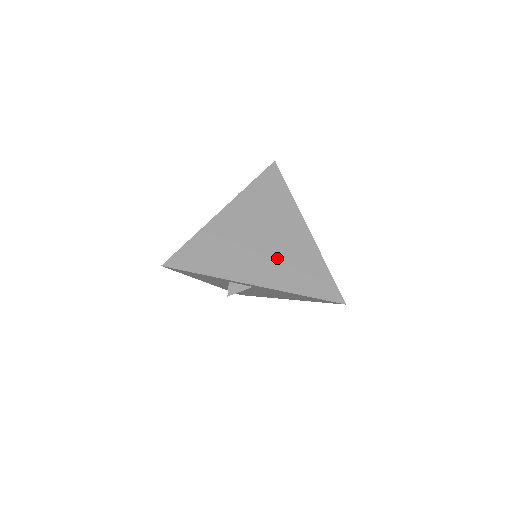
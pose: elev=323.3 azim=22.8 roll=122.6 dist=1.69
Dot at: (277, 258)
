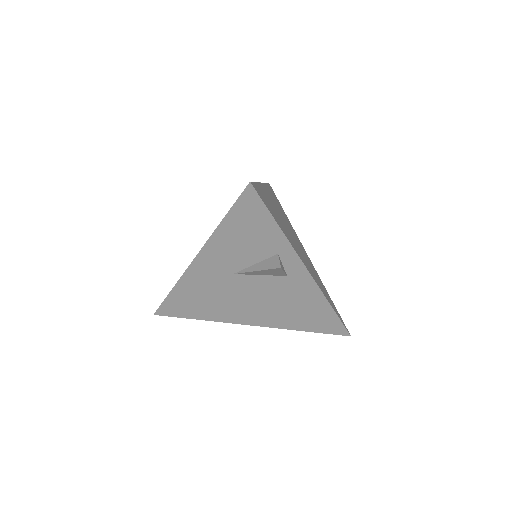
Dot at: (306, 260)
